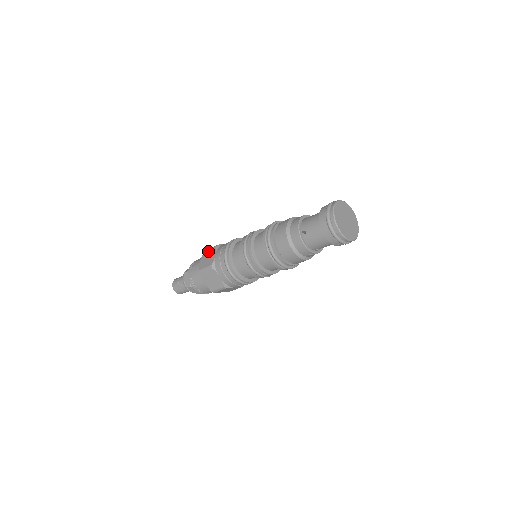
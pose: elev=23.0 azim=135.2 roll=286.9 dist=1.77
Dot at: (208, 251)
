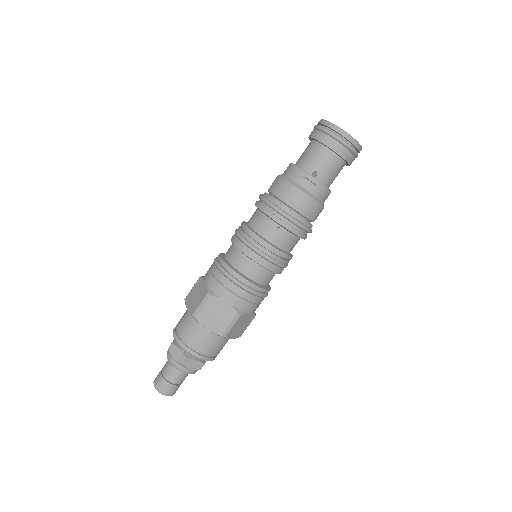
Dot at: occluded
